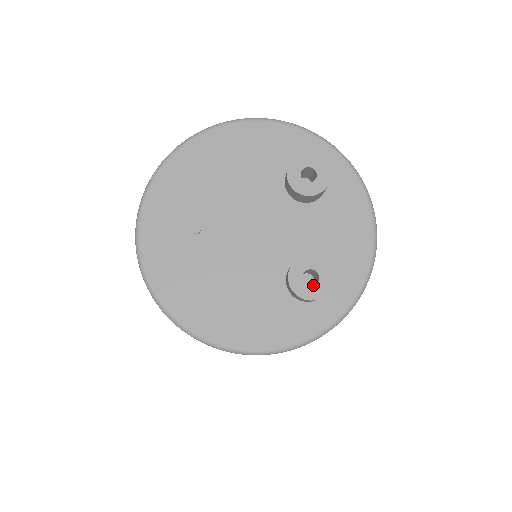
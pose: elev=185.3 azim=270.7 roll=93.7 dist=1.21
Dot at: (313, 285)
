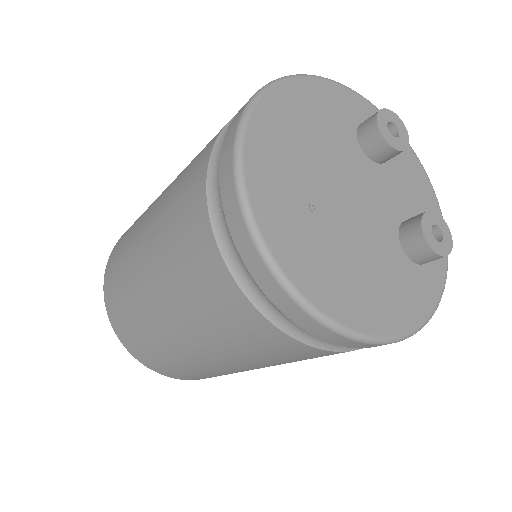
Dot at: occluded
